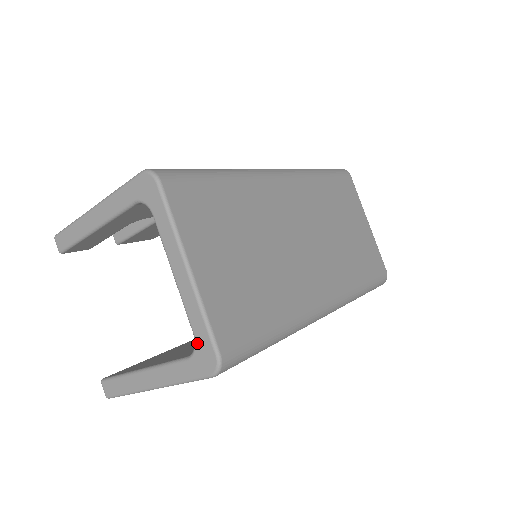
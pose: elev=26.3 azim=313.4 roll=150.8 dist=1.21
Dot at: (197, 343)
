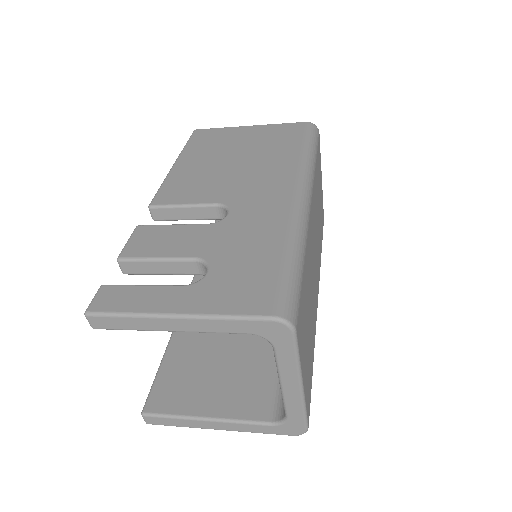
Dot at: (289, 422)
